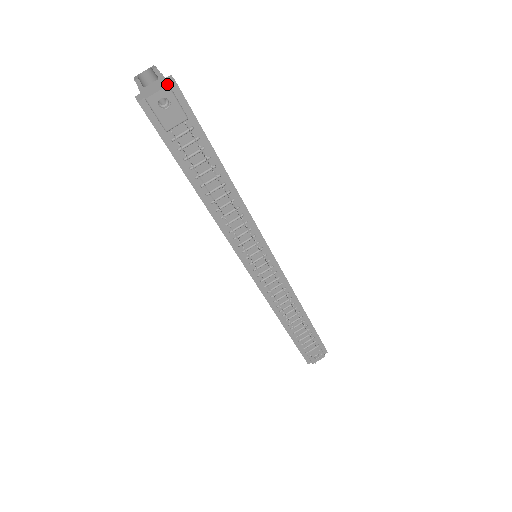
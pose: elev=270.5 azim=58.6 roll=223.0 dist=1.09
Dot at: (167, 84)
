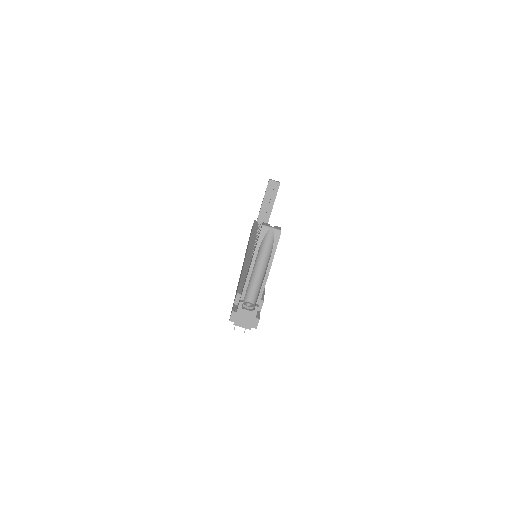
Dot at: occluded
